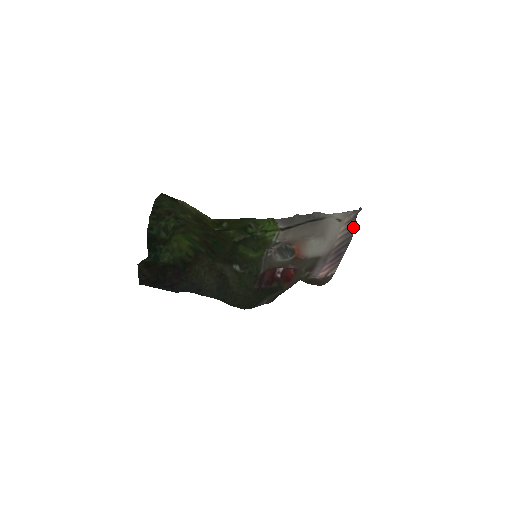
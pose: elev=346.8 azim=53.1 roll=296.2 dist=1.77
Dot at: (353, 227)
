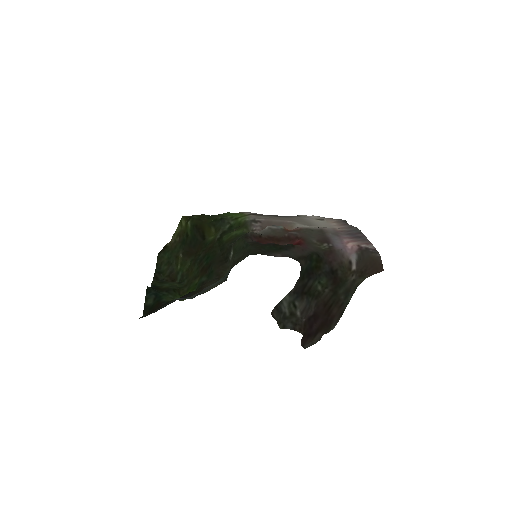
Dot at: (350, 226)
